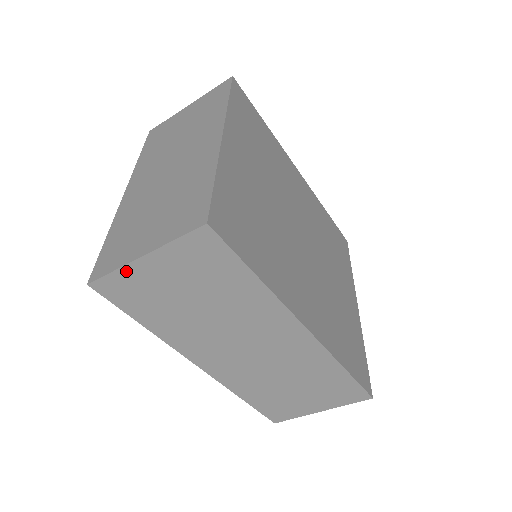
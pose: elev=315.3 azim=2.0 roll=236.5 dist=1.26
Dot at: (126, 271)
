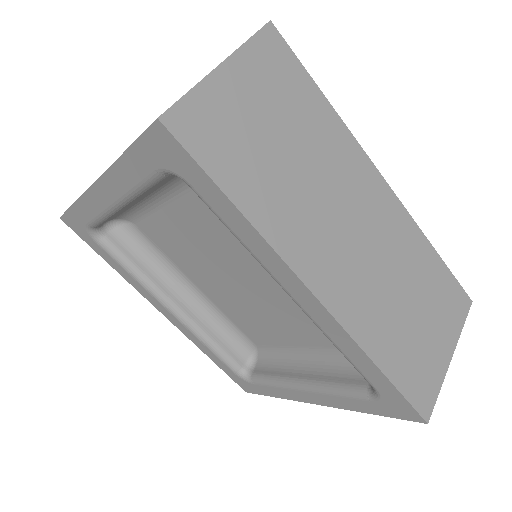
Dot at: (205, 90)
